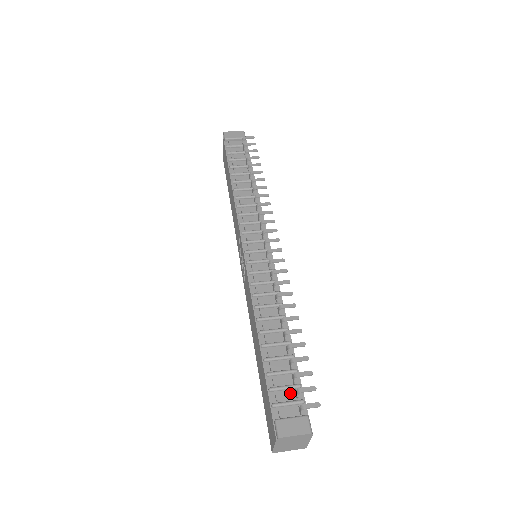
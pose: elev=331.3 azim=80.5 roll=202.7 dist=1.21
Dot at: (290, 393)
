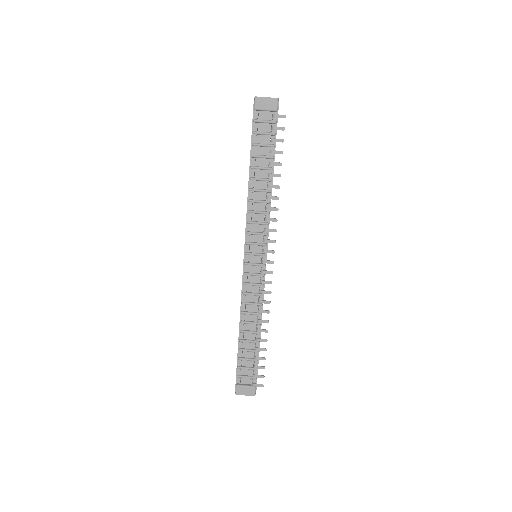
Dot at: (250, 371)
